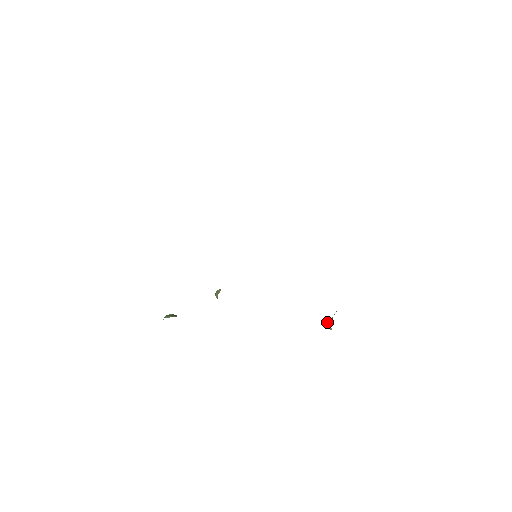
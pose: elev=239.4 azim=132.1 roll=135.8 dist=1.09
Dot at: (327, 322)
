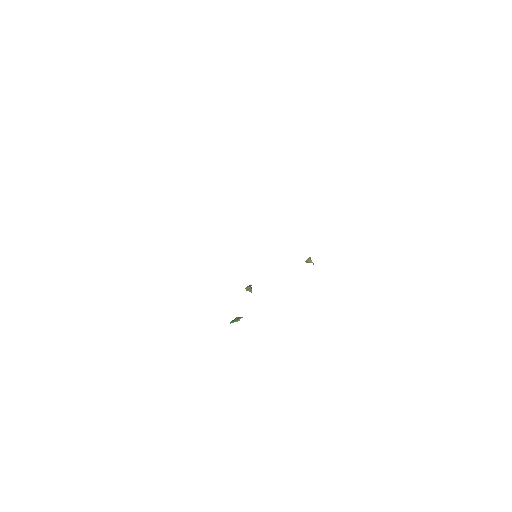
Dot at: (308, 260)
